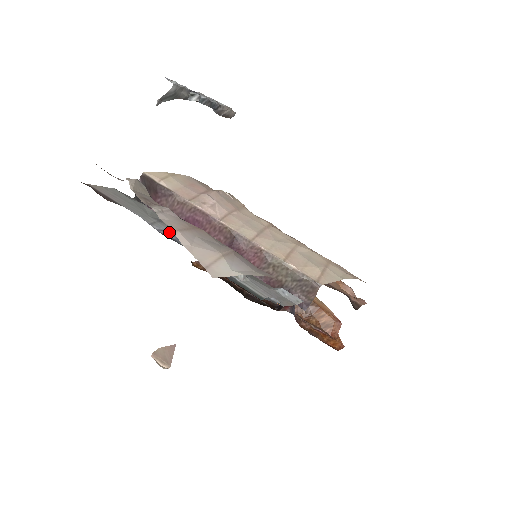
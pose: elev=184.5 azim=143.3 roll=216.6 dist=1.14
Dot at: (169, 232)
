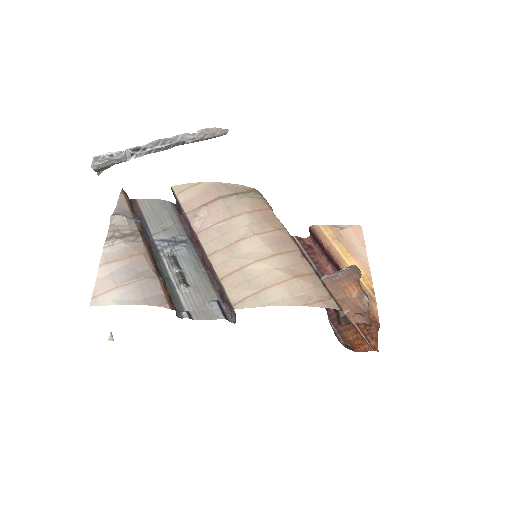
Dot at: (162, 242)
